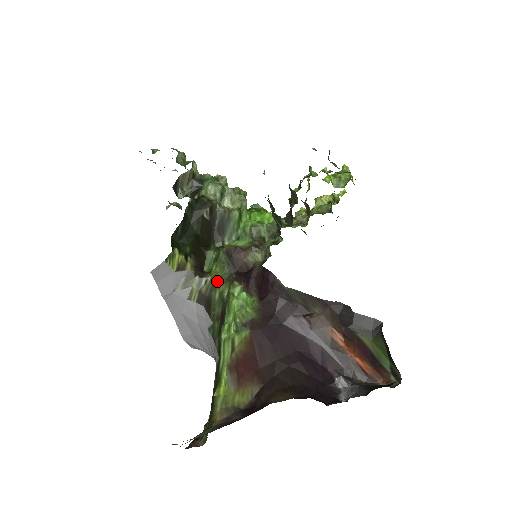
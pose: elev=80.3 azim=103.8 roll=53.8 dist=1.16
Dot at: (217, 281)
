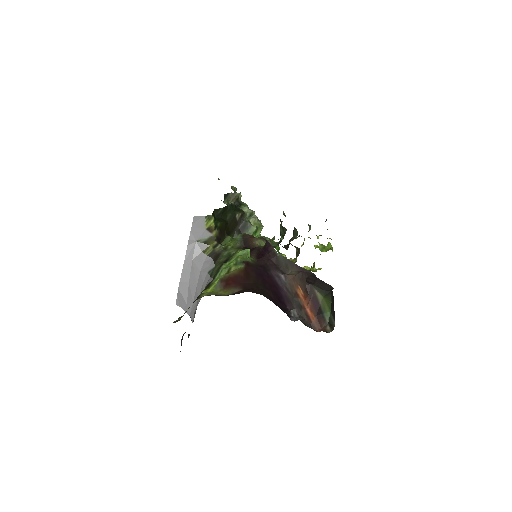
Dot at: (229, 247)
